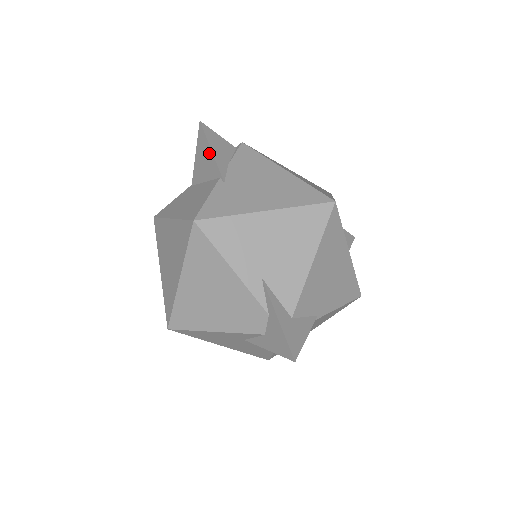
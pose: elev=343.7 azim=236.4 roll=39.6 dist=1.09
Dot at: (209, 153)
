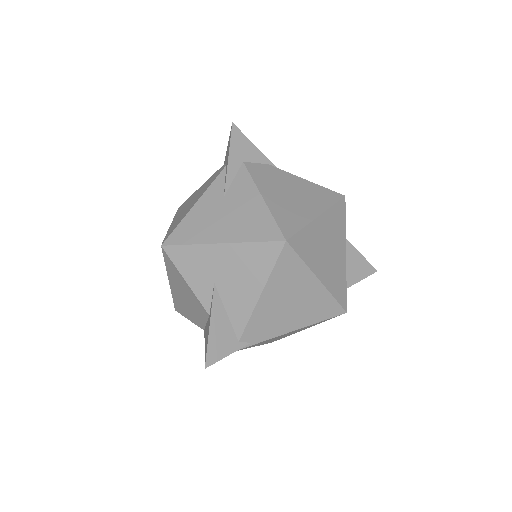
Dot at: occluded
